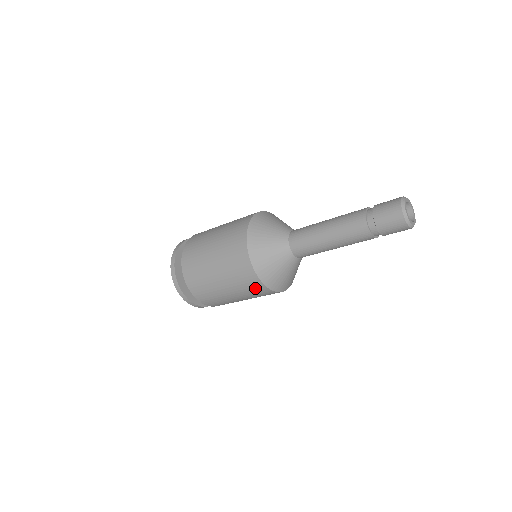
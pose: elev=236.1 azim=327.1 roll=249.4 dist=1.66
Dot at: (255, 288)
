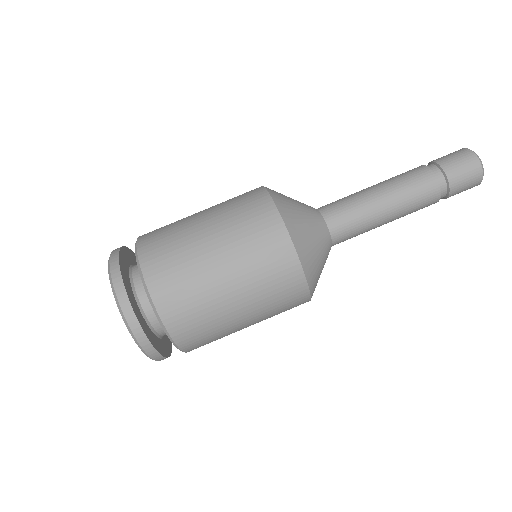
Dot at: (276, 260)
